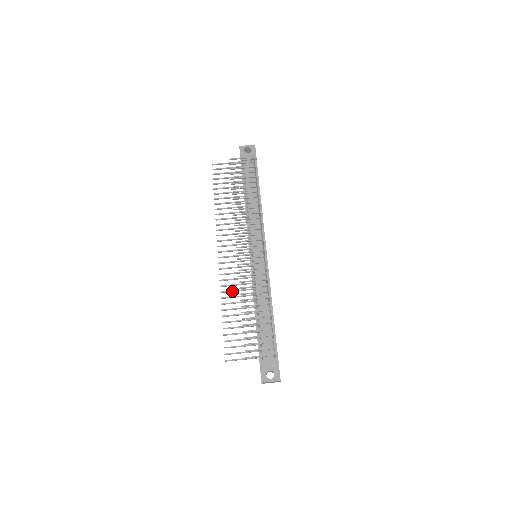
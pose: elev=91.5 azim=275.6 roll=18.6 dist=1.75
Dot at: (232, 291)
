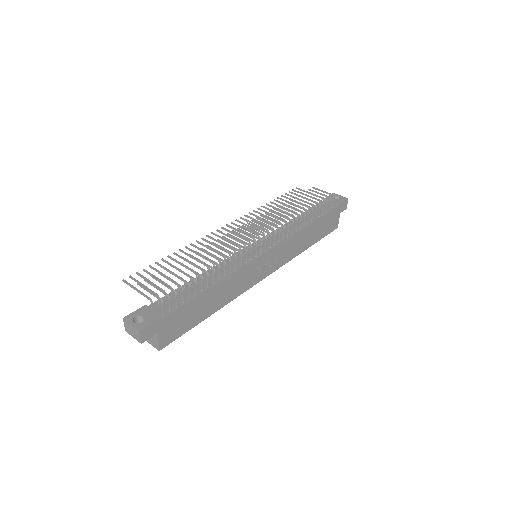
Dot at: occluded
